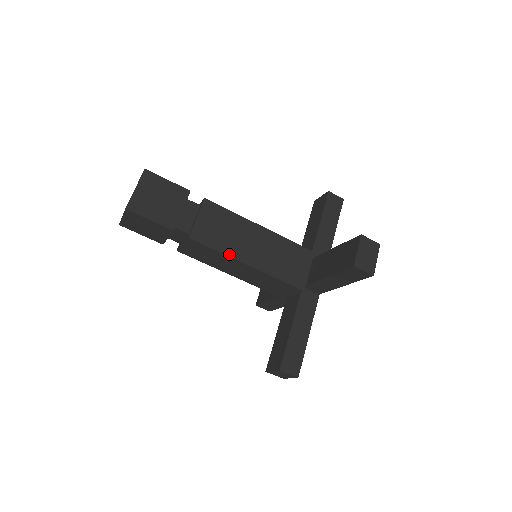
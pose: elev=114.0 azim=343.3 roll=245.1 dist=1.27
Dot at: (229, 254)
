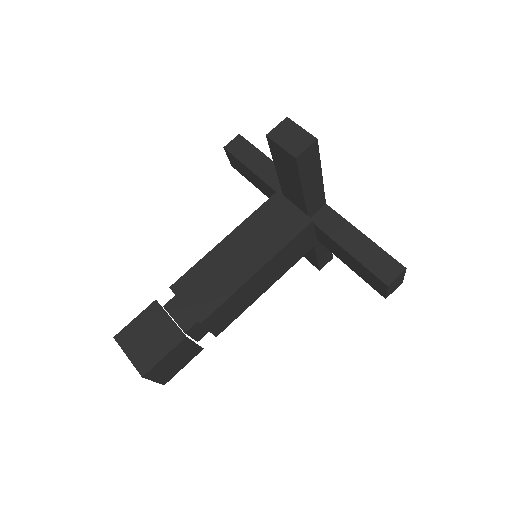
Dot at: (236, 287)
